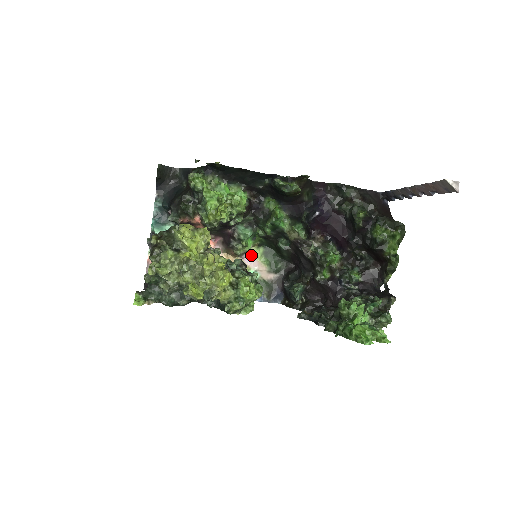
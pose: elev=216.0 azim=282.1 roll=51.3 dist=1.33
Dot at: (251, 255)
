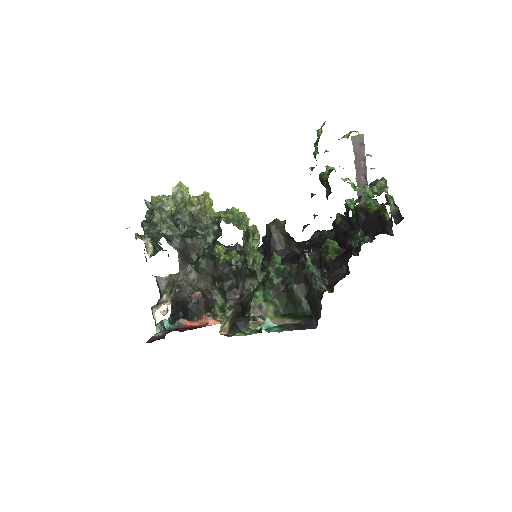
Dot at: occluded
